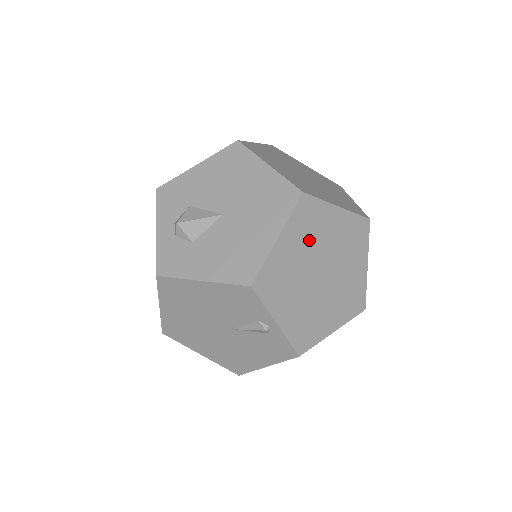
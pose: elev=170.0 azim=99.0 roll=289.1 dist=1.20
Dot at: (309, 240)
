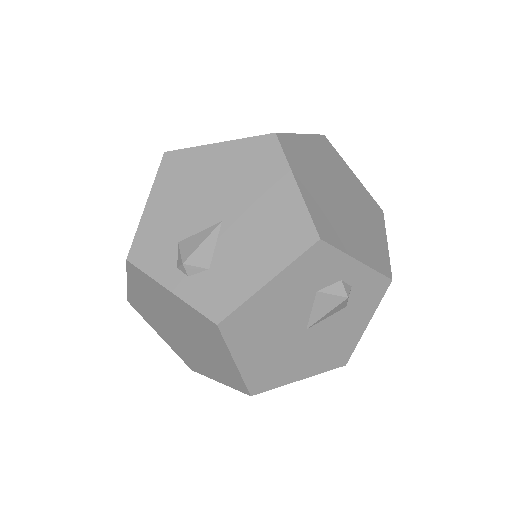
Dot at: occluded
